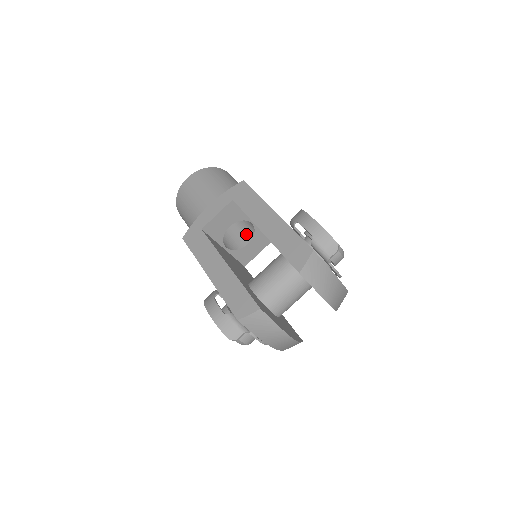
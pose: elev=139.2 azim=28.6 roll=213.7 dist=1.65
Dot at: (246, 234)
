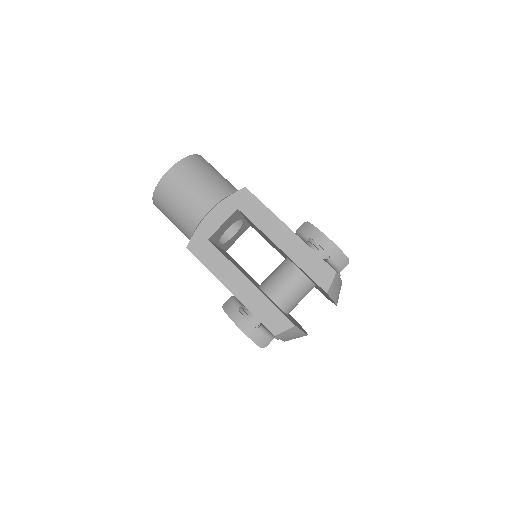
Dot at: occluded
